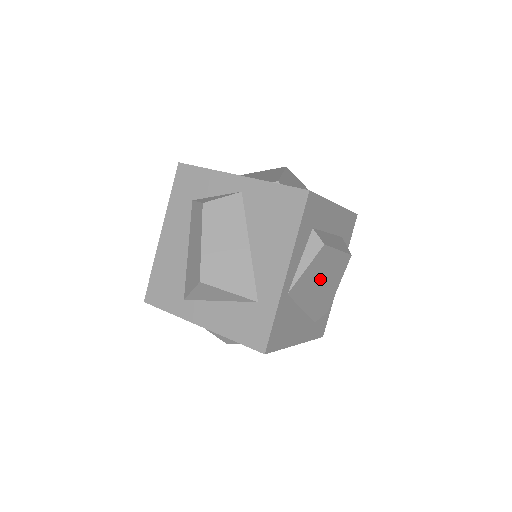
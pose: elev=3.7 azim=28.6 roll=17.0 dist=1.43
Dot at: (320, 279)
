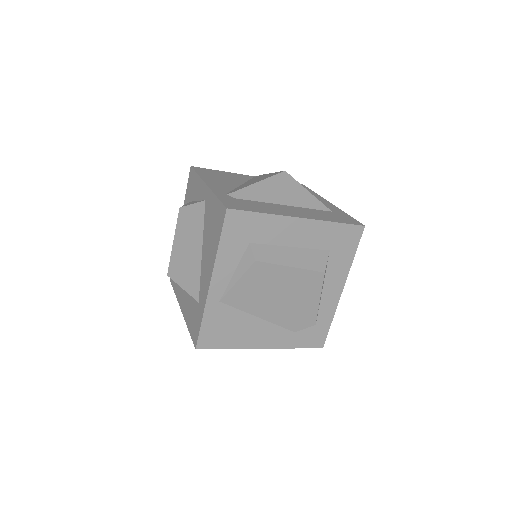
Dot at: (273, 292)
